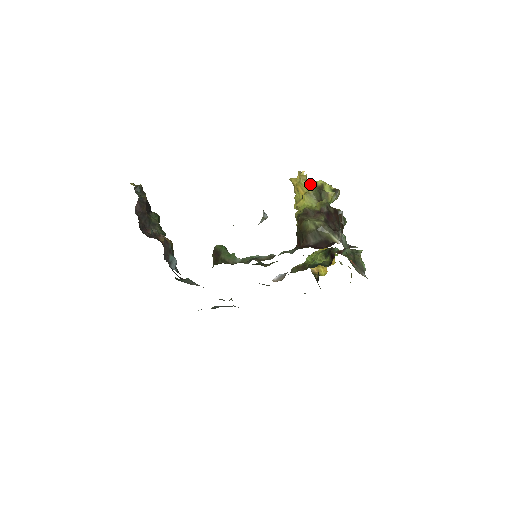
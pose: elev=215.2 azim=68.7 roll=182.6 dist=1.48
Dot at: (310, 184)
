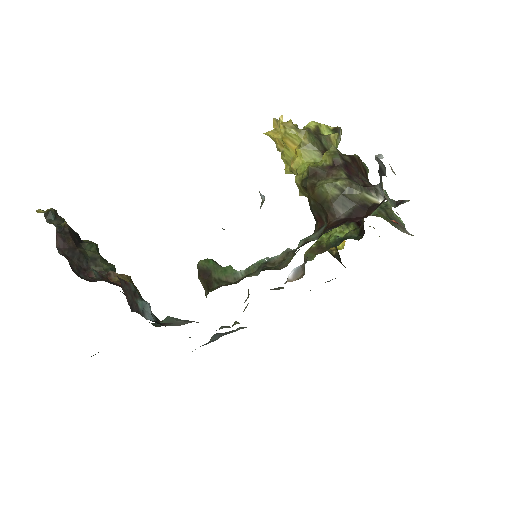
Dot at: (302, 131)
